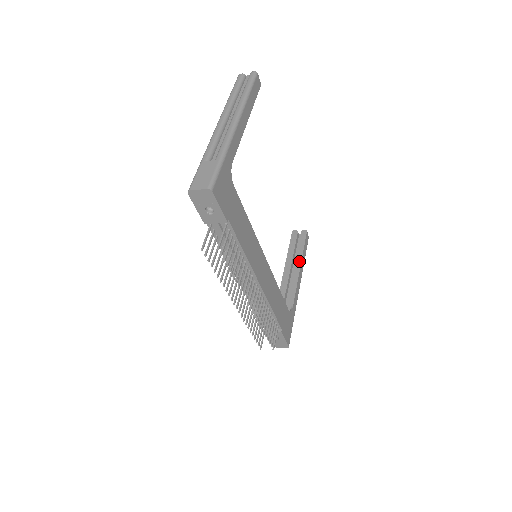
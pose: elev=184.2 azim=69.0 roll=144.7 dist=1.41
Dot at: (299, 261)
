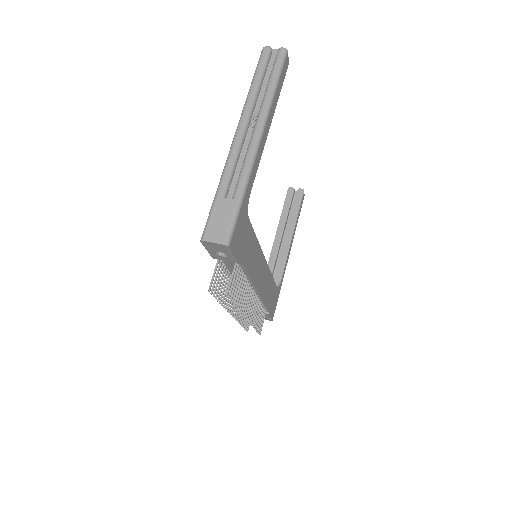
Dot at: (292, 227)
